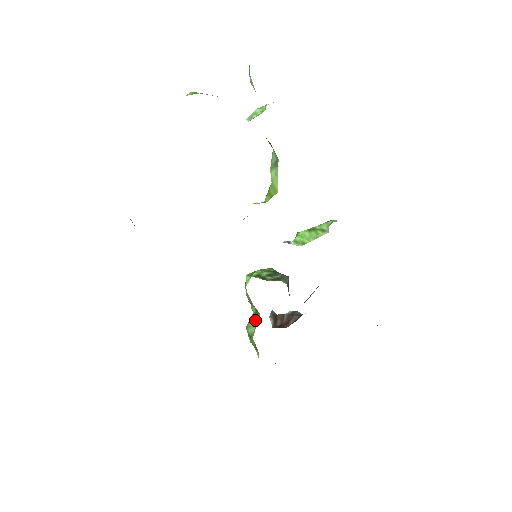
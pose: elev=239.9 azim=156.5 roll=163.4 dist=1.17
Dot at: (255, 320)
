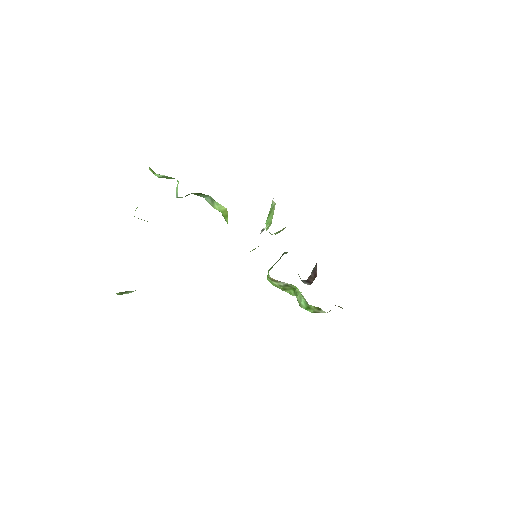
Dot at: (296, 291)
